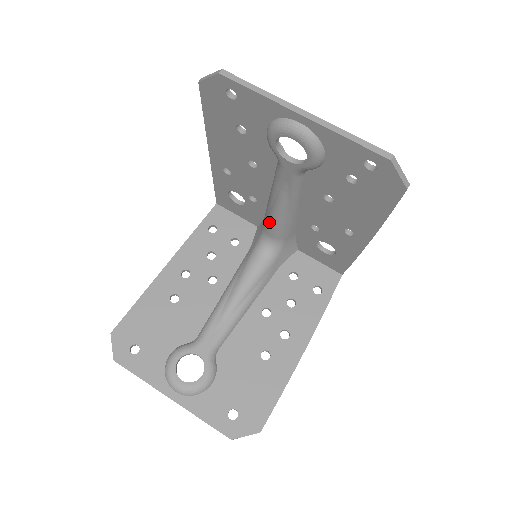
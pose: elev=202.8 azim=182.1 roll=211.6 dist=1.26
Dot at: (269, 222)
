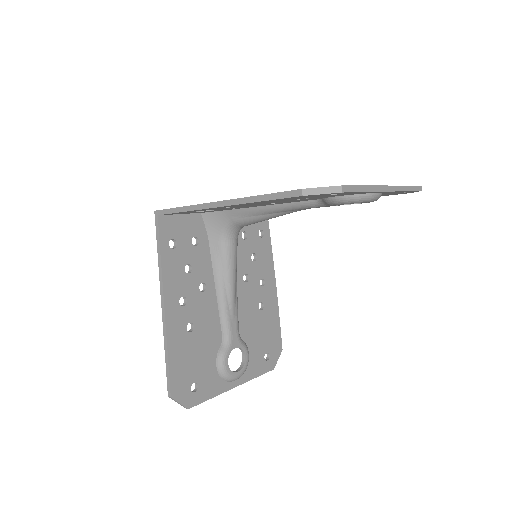
Dot at: (252, 222)
